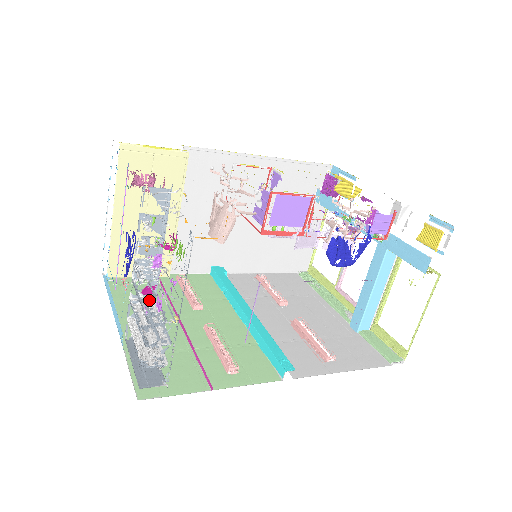
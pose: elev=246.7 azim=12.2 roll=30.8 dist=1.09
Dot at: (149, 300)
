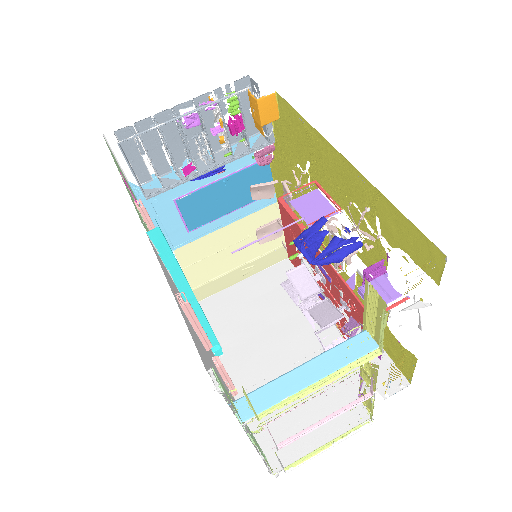
Dot at: (180, 177)
